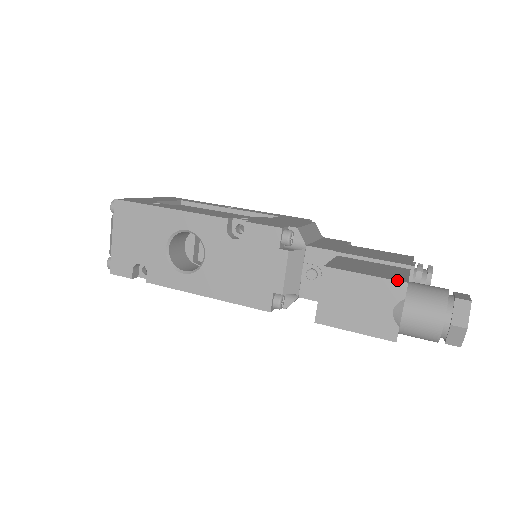
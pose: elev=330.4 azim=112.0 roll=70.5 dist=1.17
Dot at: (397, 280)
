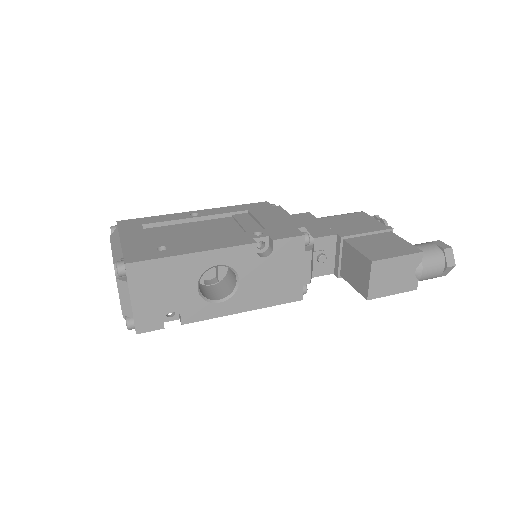
Dot at: (417, 252)
